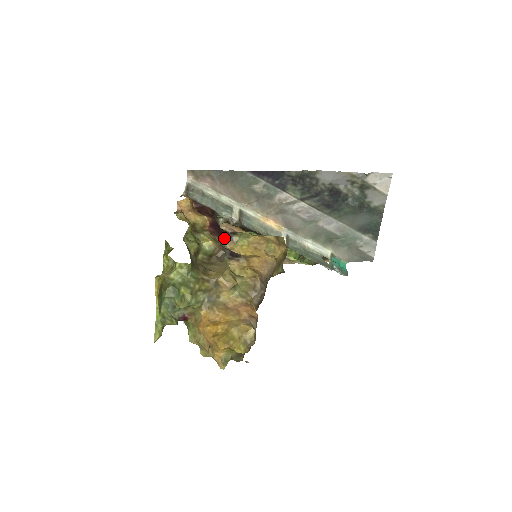
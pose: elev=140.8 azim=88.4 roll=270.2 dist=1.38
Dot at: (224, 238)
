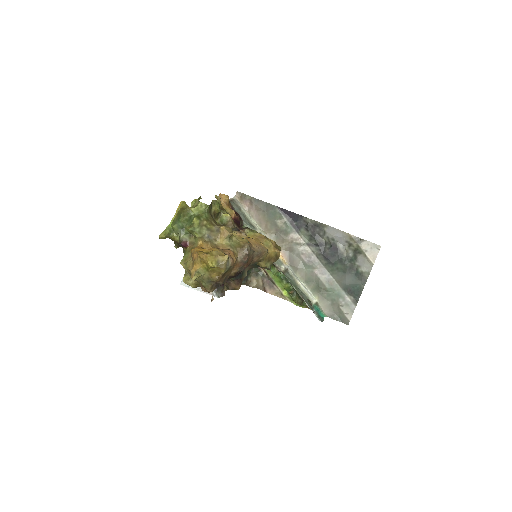
Dot at: (239, 228)
